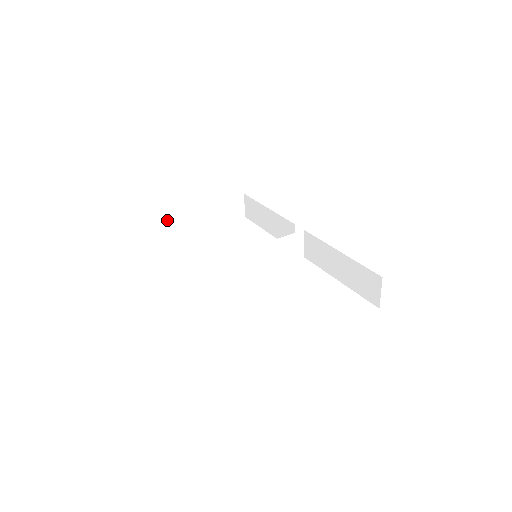
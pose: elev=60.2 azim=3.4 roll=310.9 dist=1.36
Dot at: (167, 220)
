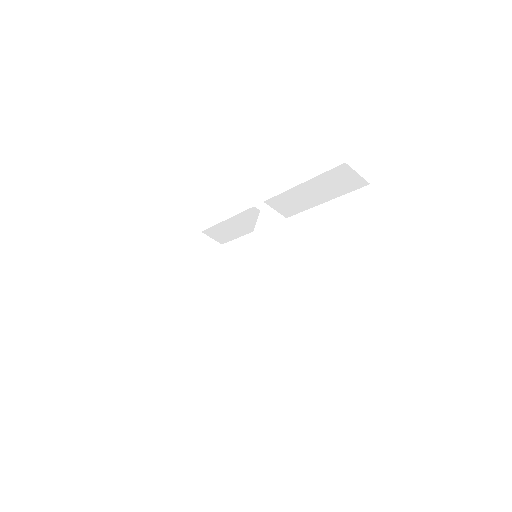
Dot at: (176, 309)
